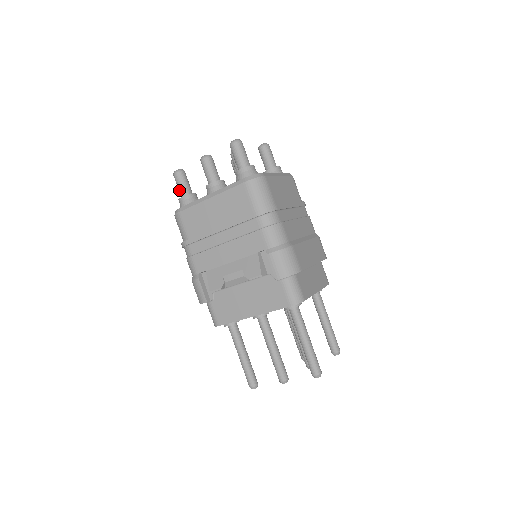
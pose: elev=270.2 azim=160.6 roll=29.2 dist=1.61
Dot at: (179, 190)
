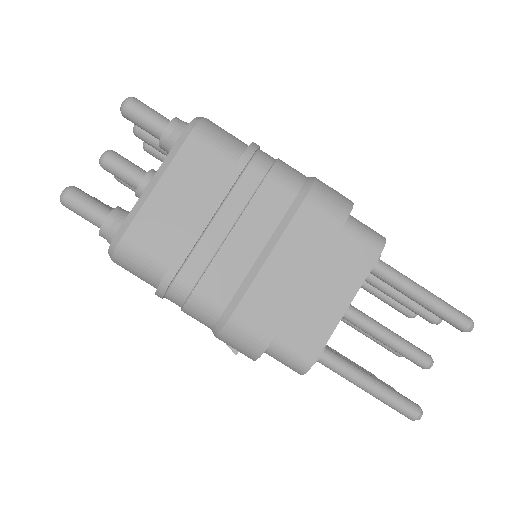
Dot at: occluded
